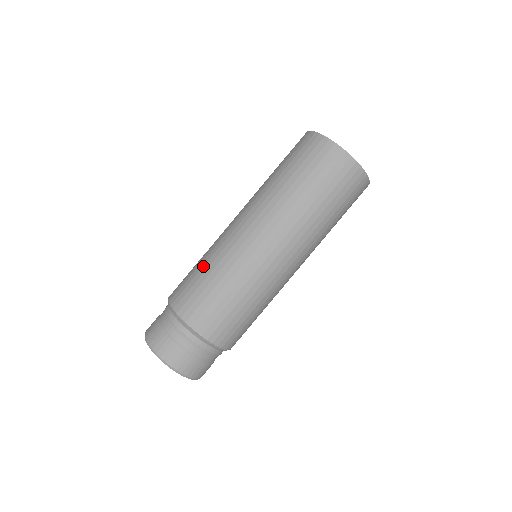
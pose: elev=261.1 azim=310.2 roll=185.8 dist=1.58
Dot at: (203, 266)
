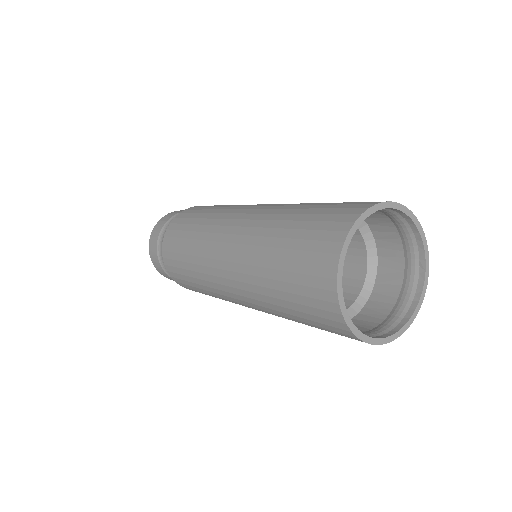
Dot at: (192, 231)
